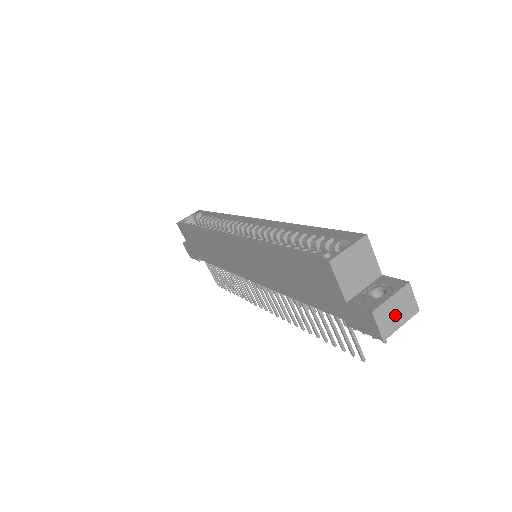
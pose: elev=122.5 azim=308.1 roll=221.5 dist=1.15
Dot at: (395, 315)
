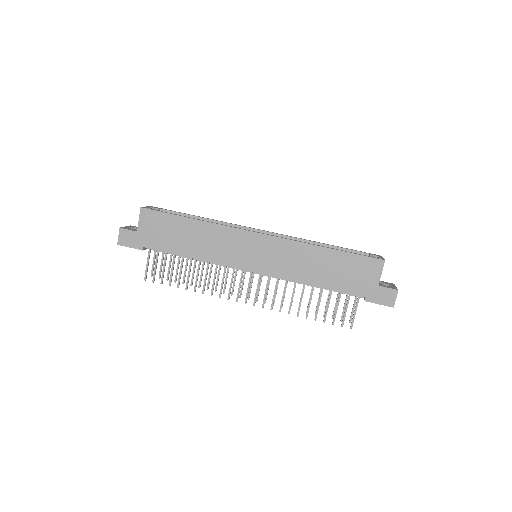
Dot at: occluded
